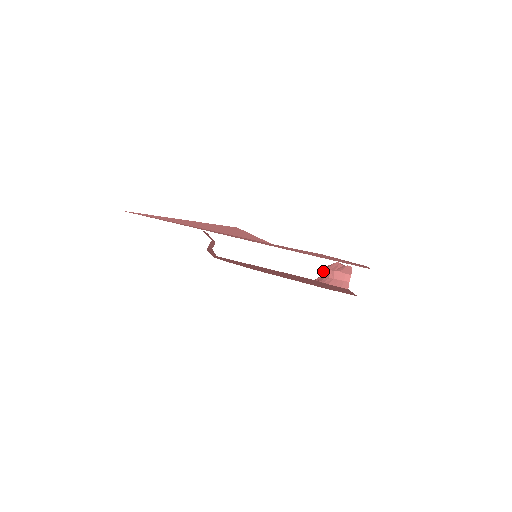
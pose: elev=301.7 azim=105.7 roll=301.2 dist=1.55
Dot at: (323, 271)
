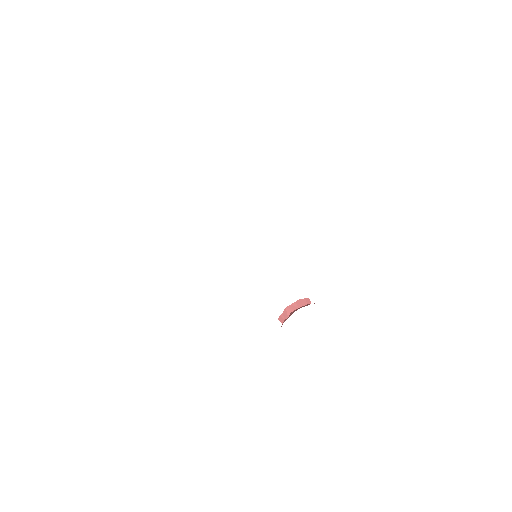
Dot at: (283, 315)
